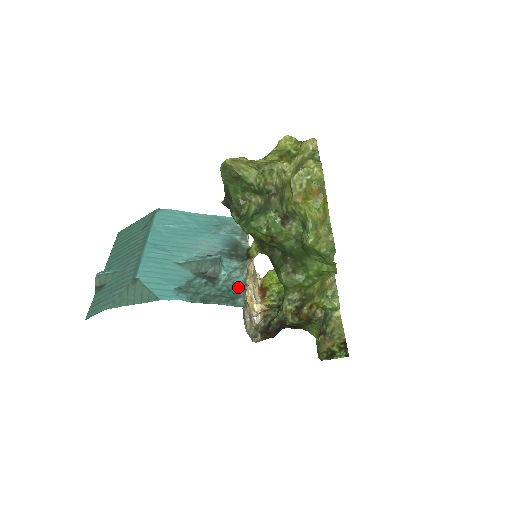
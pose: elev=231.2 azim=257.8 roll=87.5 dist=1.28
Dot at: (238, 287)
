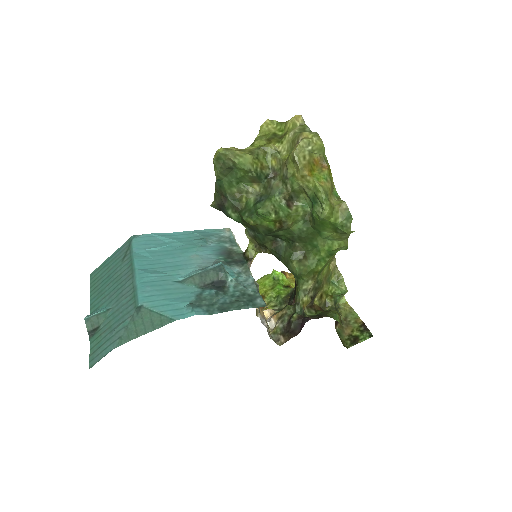
Dot at: (251, 289)
